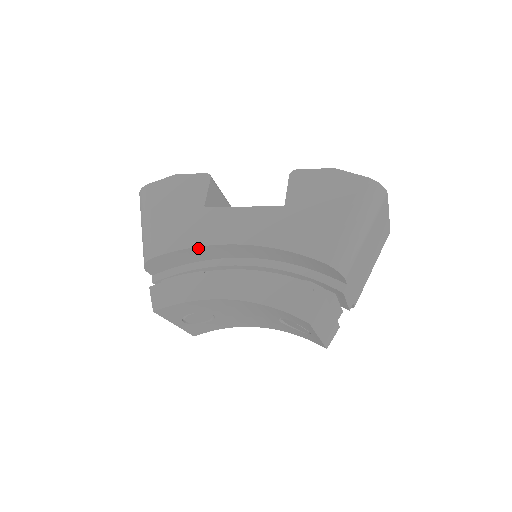
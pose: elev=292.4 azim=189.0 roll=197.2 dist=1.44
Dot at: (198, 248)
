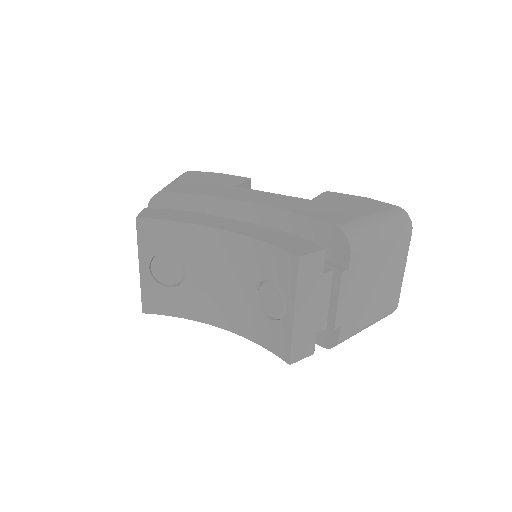
Dot at: (212, 199)
